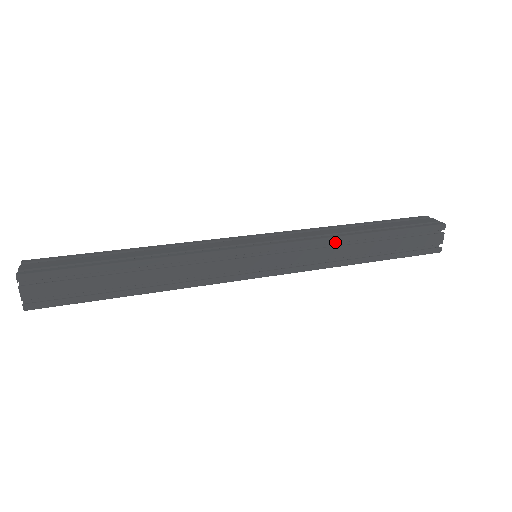
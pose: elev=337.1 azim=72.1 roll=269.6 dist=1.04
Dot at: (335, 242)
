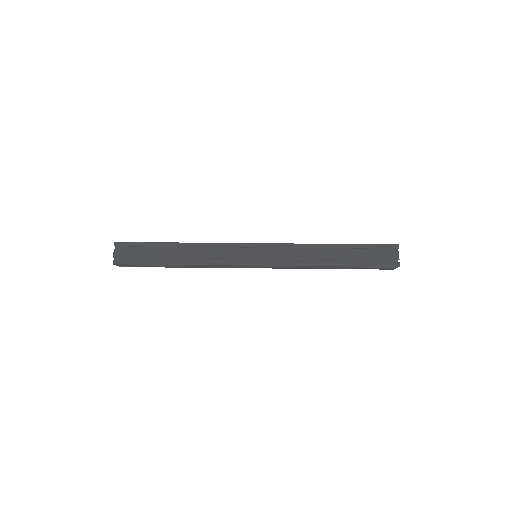
Dot at: (309, 247)
